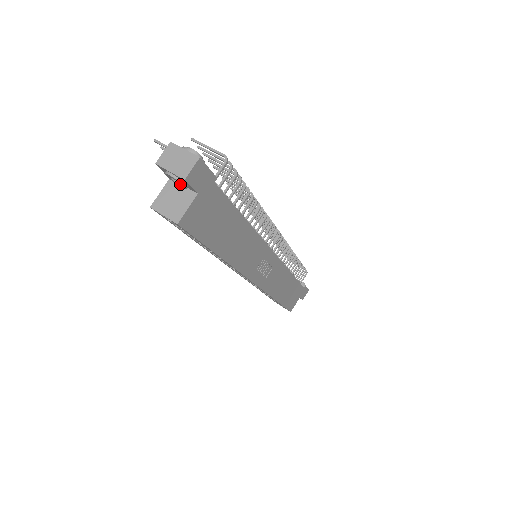
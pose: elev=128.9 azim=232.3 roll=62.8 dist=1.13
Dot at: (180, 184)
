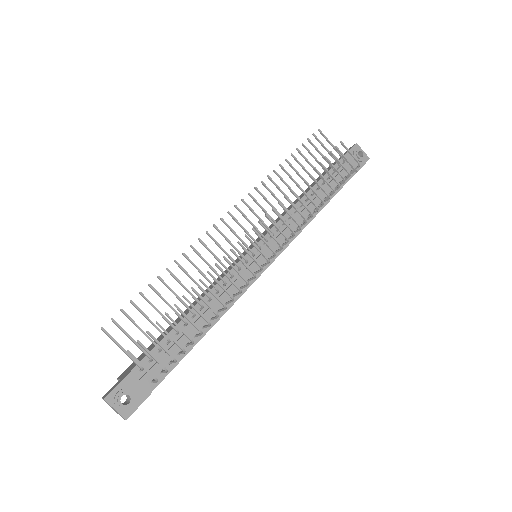
Dot at: occluded
